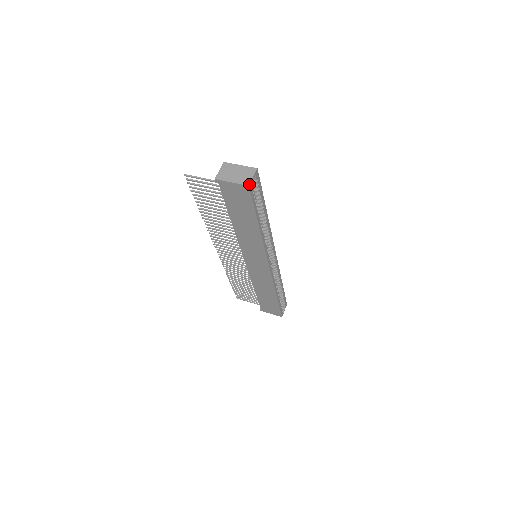
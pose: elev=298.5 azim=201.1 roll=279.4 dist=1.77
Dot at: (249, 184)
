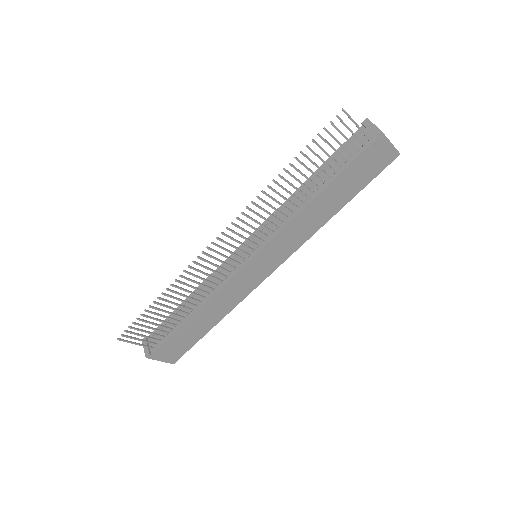
Dot at: occluded
